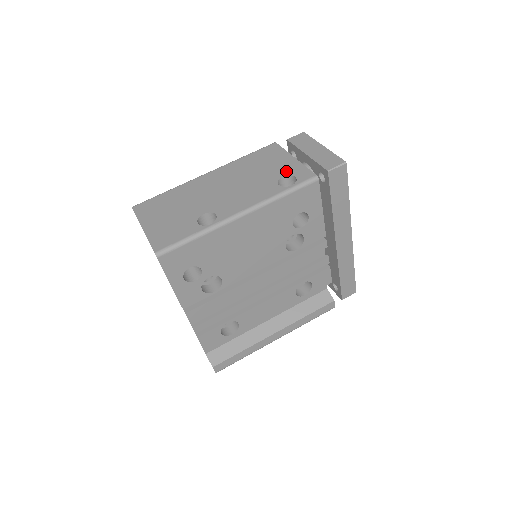
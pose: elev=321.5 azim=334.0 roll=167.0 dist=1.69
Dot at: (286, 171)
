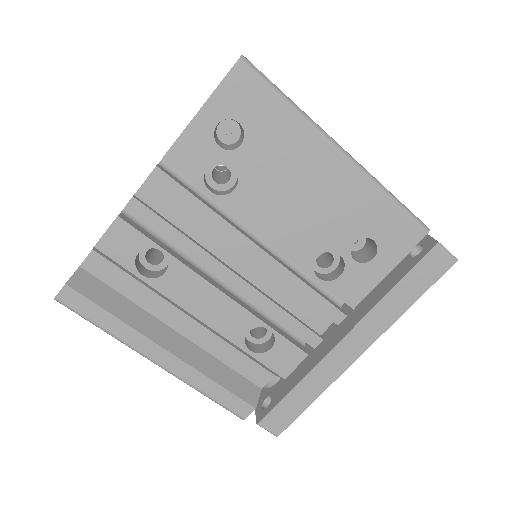
Dot at: occluded
